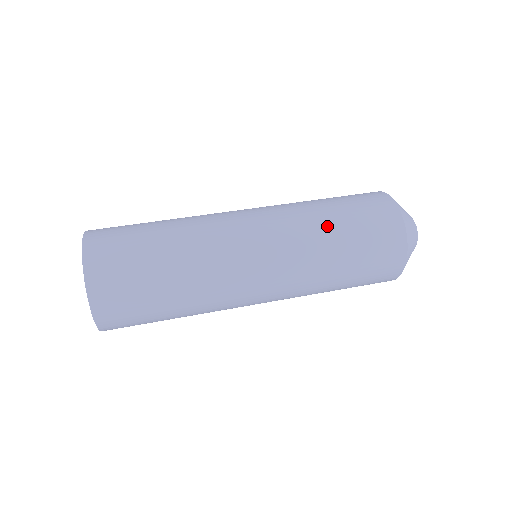
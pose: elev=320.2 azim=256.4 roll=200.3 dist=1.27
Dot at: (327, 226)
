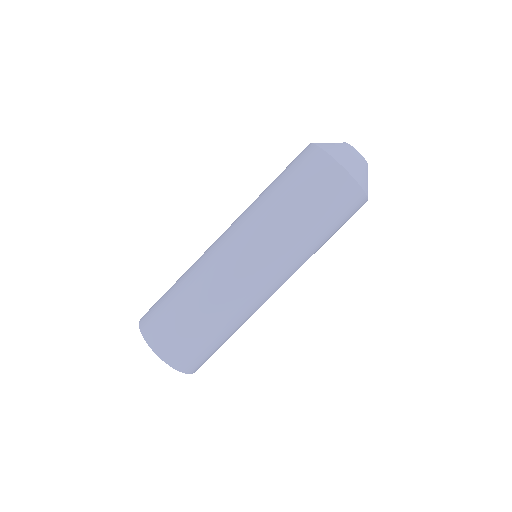
Dot at: (282, 208)
